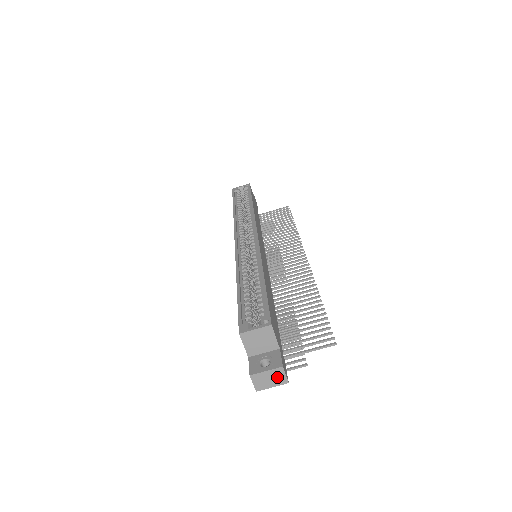
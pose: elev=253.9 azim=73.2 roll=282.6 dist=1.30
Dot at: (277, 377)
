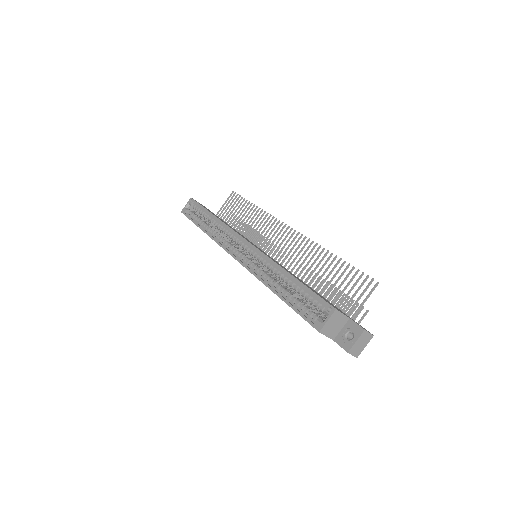
Dot at: (365, 339)
